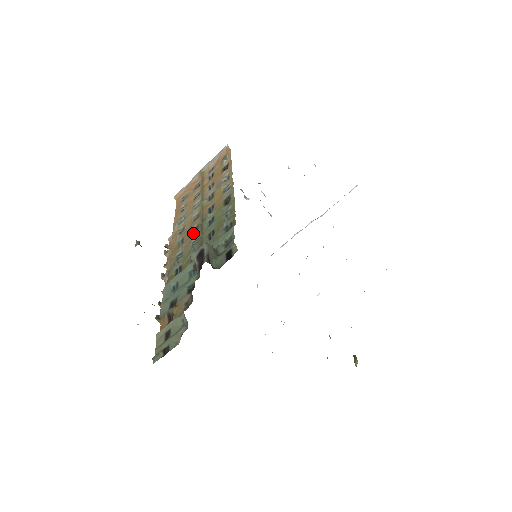
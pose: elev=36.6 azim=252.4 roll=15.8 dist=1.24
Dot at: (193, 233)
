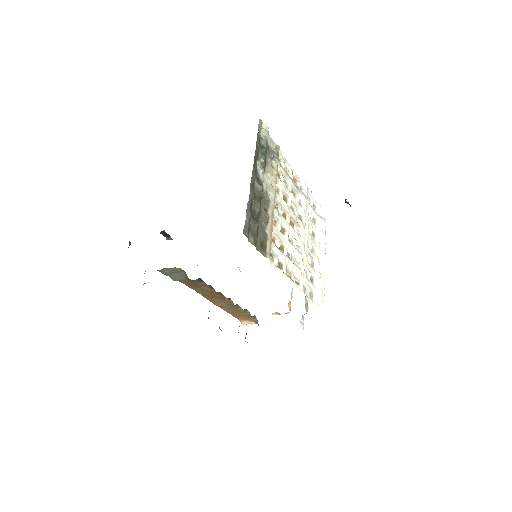
Dot at: occluded
